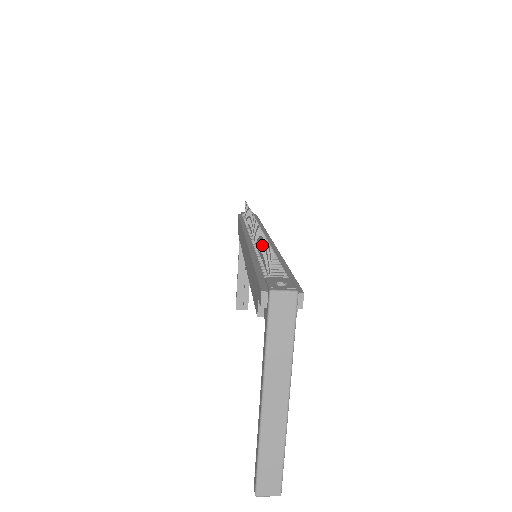
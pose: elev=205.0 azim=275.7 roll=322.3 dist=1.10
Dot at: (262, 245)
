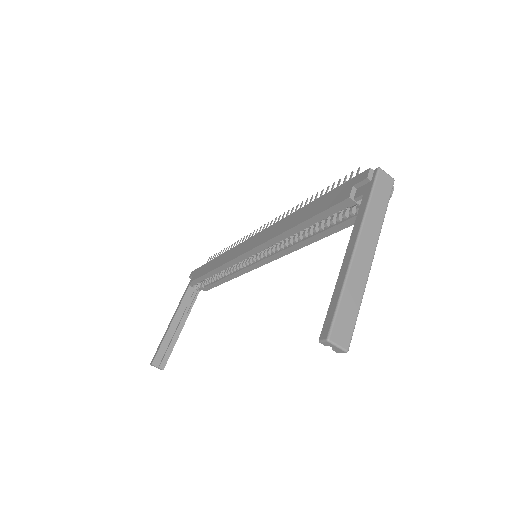
Dot at: occluded
